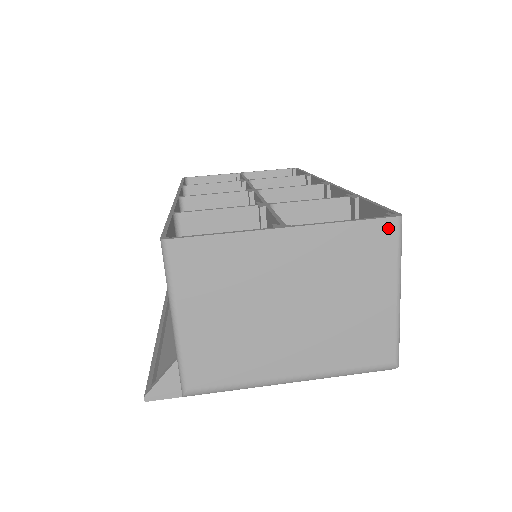
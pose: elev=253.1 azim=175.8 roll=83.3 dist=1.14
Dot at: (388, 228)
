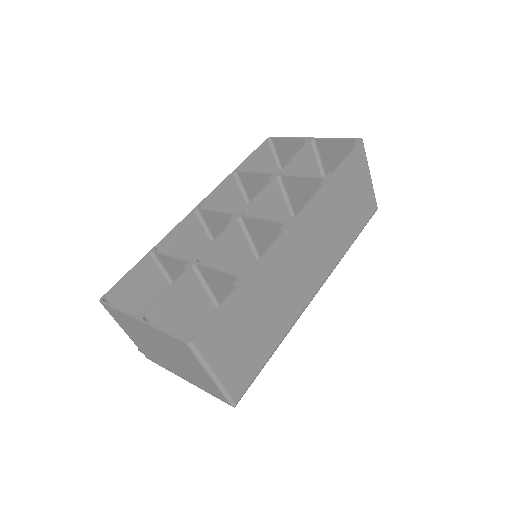
Dot at: (184, 346)
